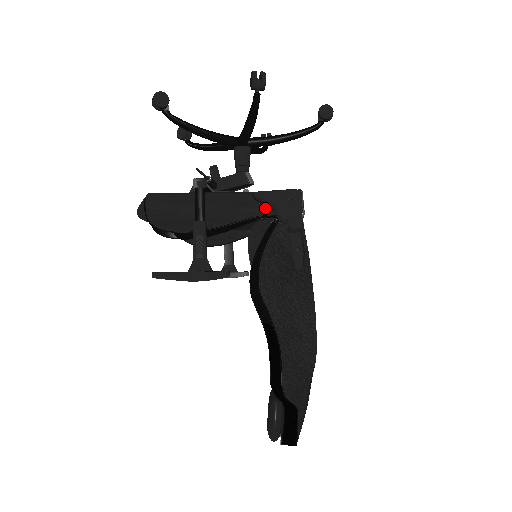
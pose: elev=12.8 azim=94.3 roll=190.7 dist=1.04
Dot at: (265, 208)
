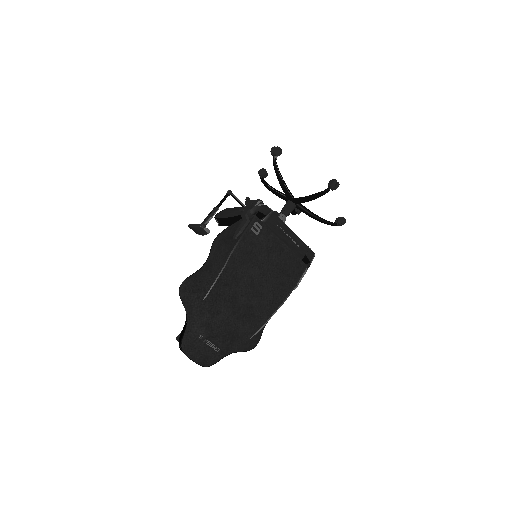
Dot at: occluded
